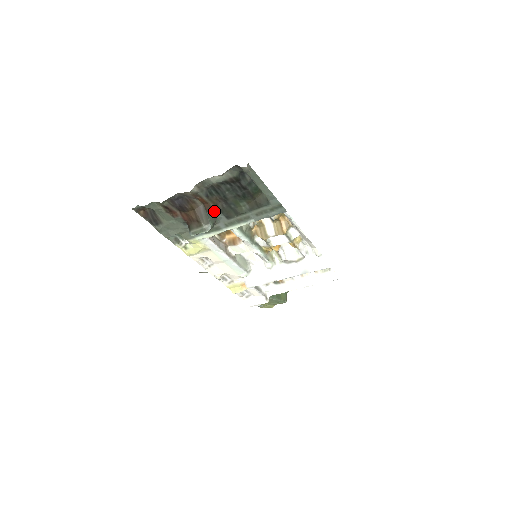
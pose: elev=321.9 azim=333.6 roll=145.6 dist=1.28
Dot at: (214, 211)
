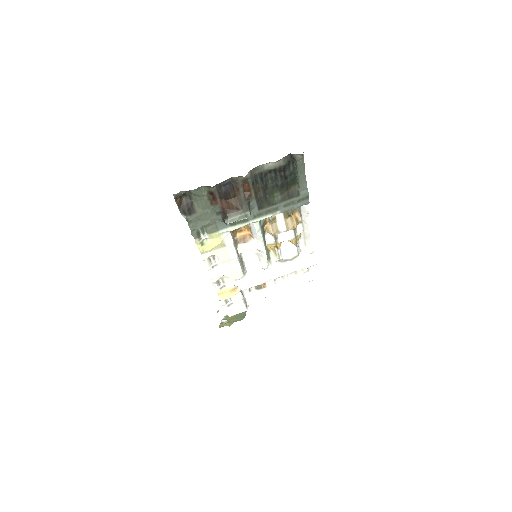
Dot at: (251, 200)
